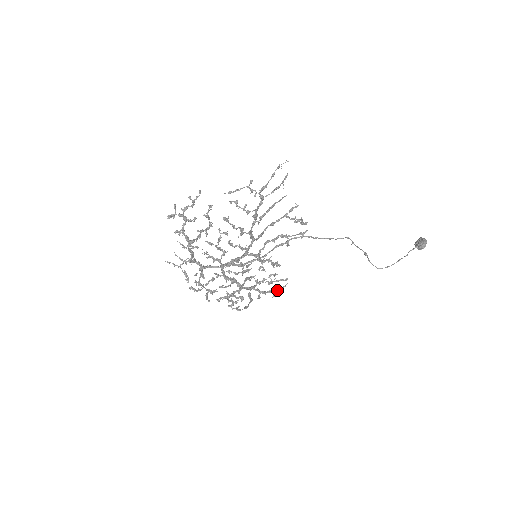
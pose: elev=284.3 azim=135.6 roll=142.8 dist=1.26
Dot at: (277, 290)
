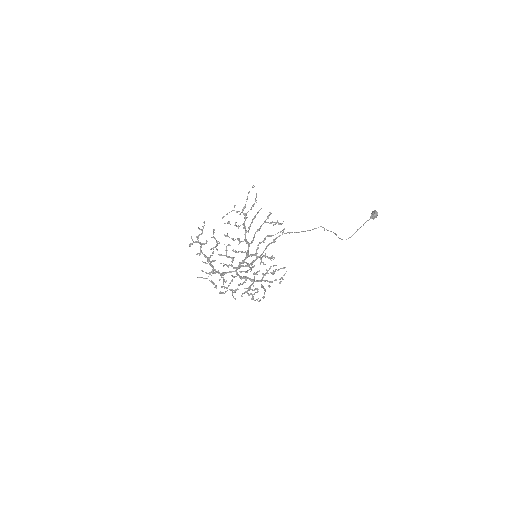
Dot at: (281, 278)
